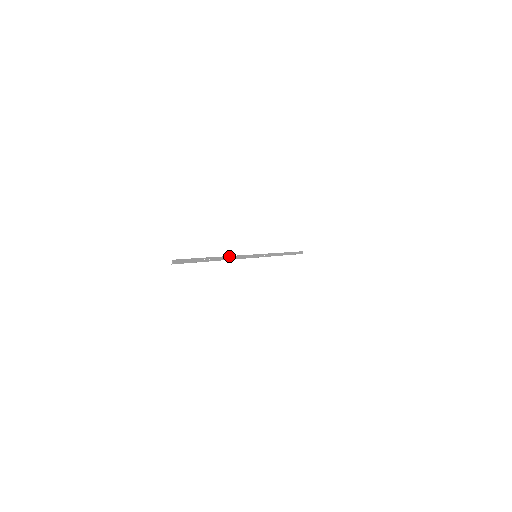
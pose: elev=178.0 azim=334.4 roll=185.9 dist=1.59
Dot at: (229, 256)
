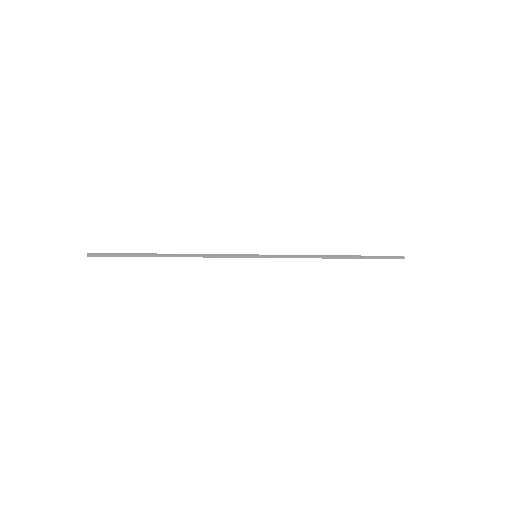
Dot at: (191, 254)
